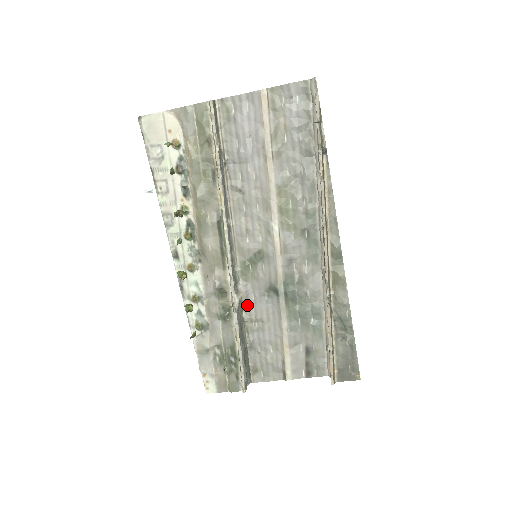
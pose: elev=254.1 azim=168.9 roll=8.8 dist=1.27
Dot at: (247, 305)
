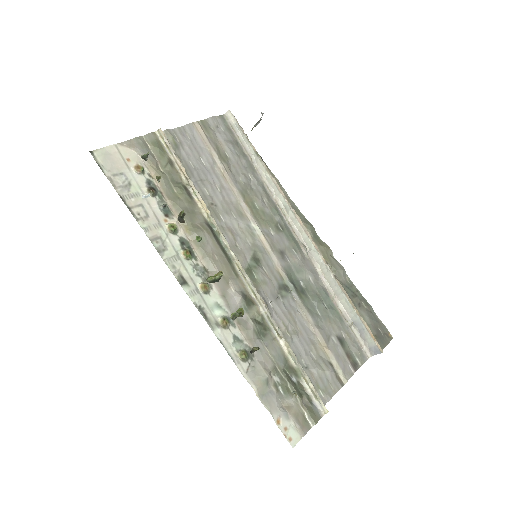
Dot at: occluded
